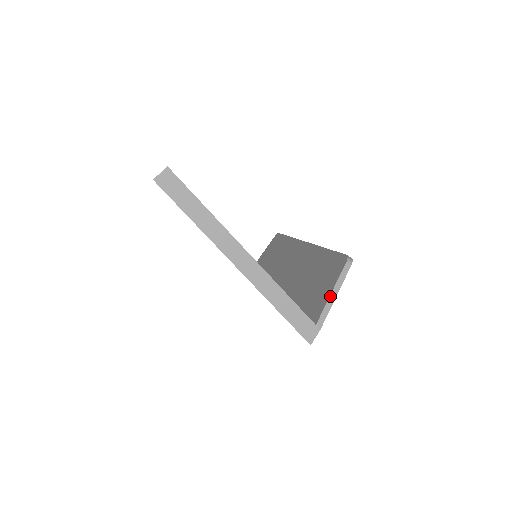
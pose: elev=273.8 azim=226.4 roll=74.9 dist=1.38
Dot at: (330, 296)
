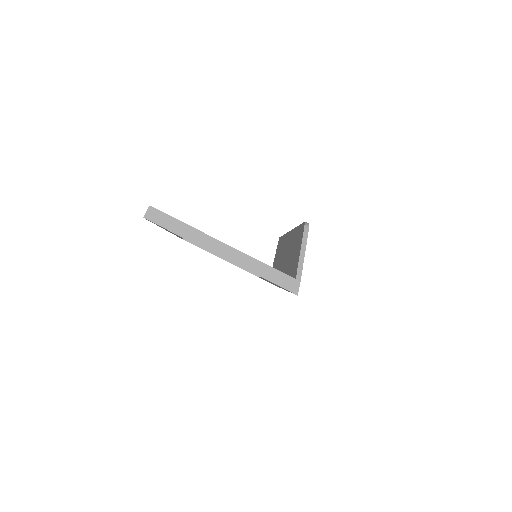
Dot at: (300, 255)
